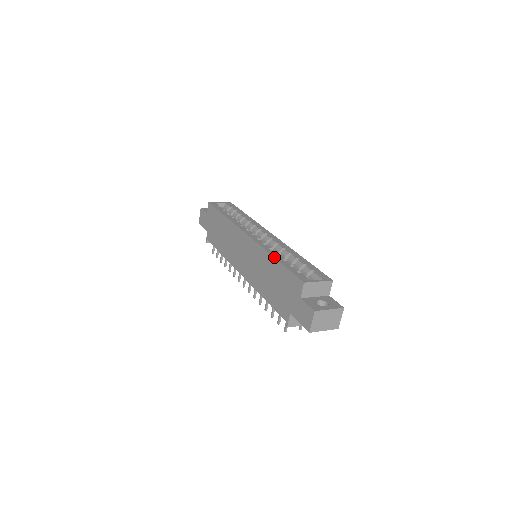
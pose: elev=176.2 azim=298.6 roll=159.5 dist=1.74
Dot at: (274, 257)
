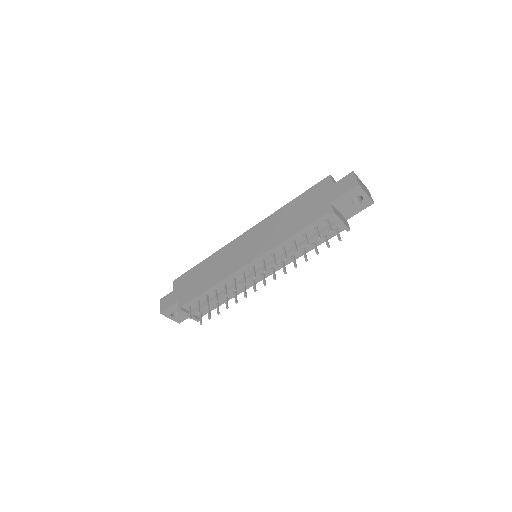
Dot at: (288, 203)
